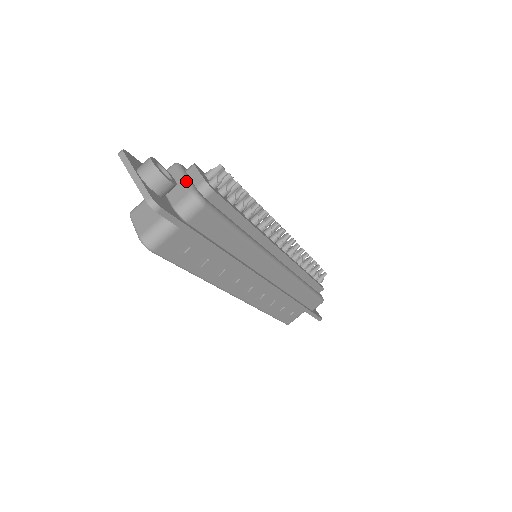
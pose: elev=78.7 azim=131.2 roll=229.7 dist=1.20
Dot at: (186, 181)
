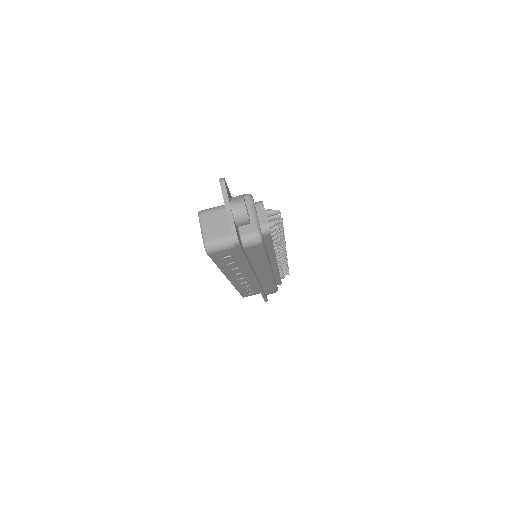
Dot at: (256, 219)
